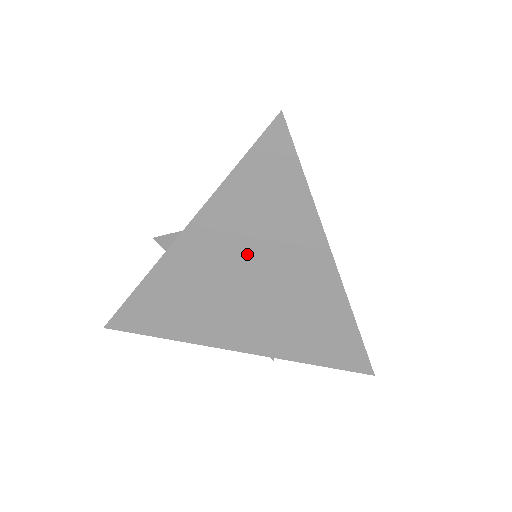
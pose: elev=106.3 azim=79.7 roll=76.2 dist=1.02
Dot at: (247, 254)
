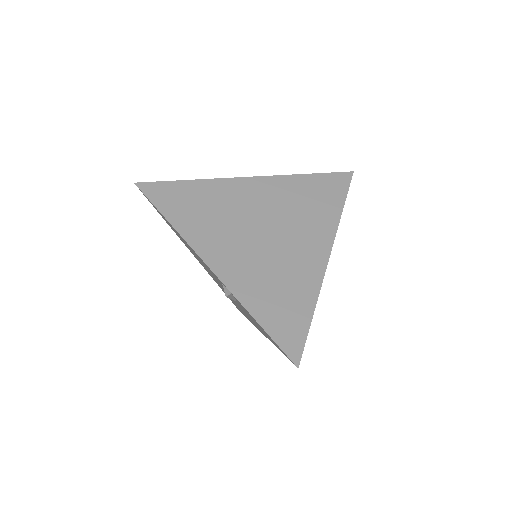
Dot at: (281, 212)
